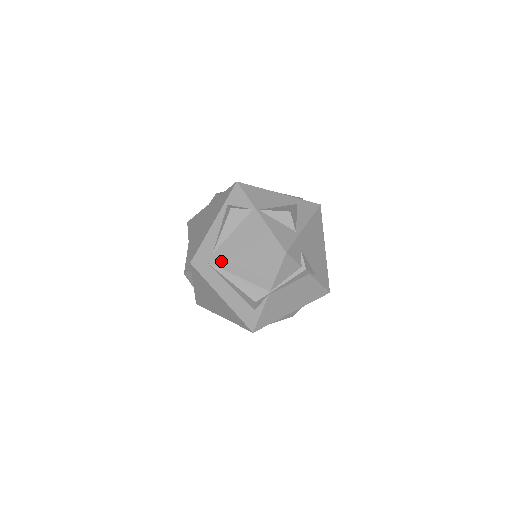
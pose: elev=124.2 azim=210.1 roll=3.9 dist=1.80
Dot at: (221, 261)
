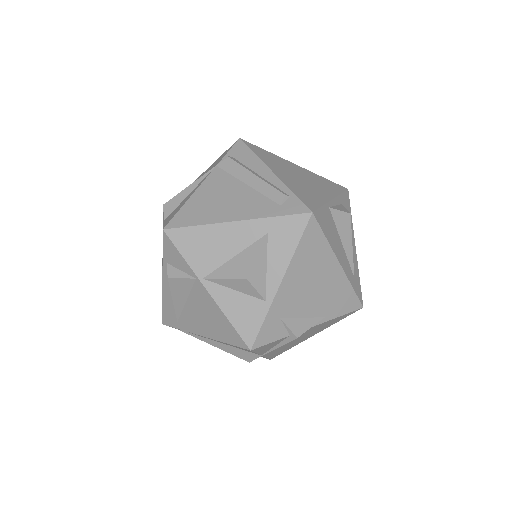
Dot at: (189, 332)
